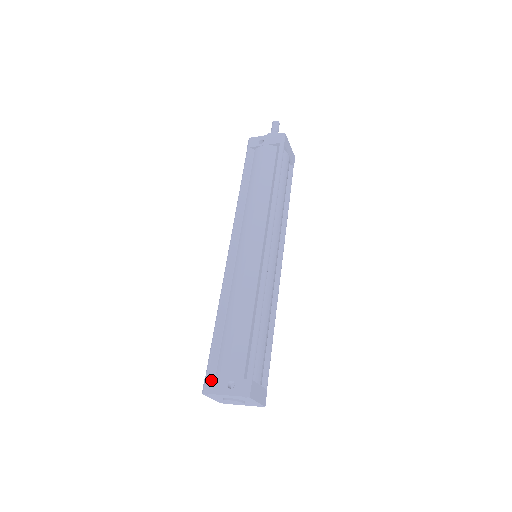
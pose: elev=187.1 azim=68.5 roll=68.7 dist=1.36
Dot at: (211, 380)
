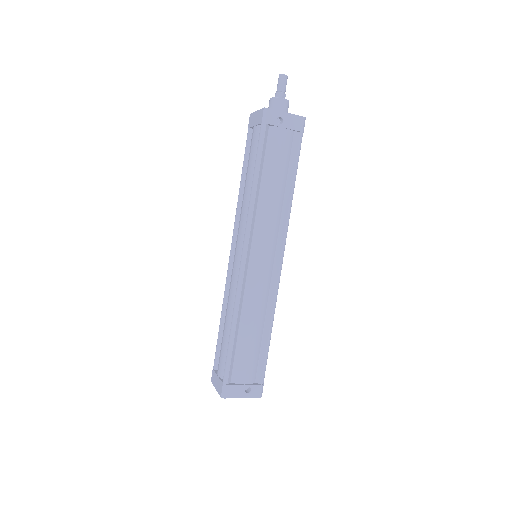
Dot at: (231, 388)
